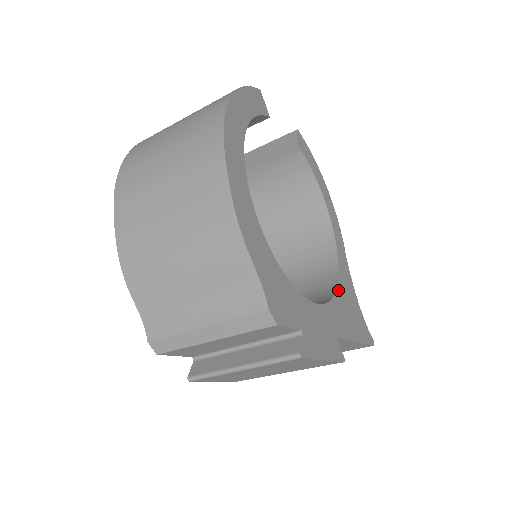
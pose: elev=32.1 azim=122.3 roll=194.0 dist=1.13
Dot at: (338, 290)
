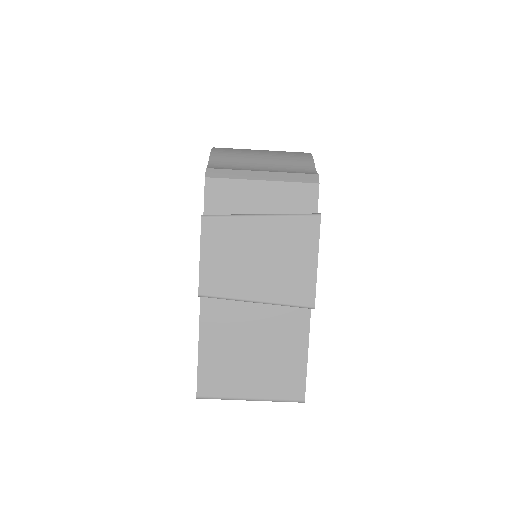
Dot at: occluded
